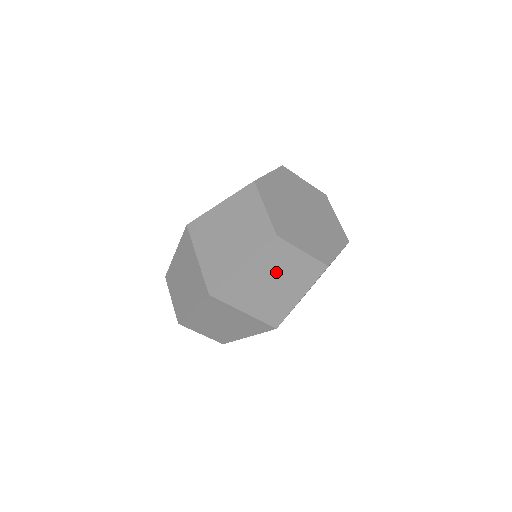
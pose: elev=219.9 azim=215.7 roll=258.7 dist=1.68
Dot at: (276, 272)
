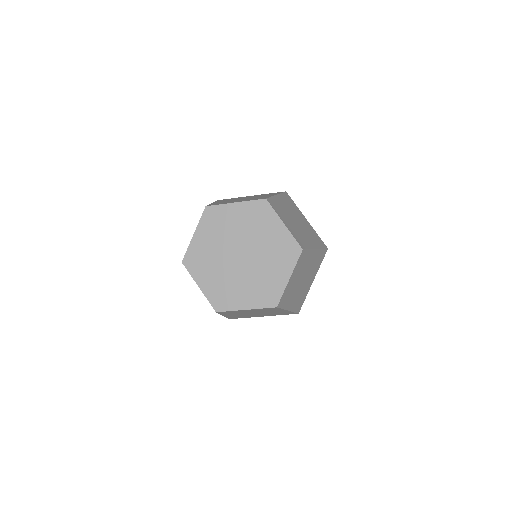
Dot at: occluded
